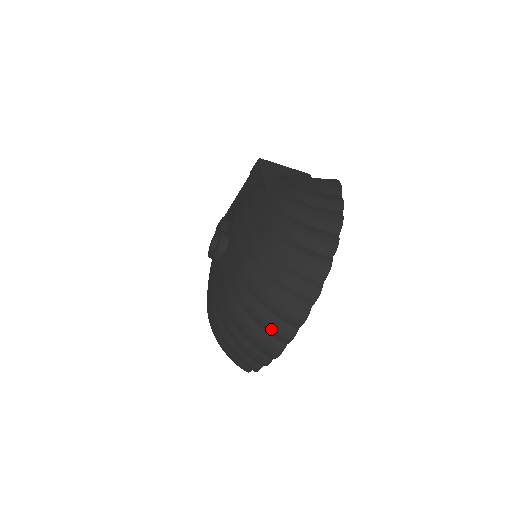
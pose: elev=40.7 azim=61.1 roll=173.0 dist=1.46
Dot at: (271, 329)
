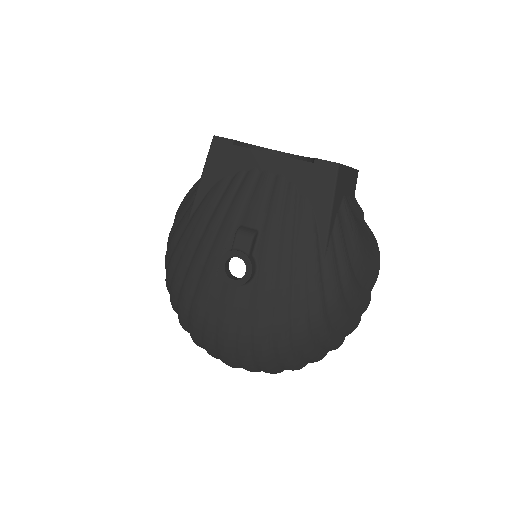
Dot at: (247, 370)
